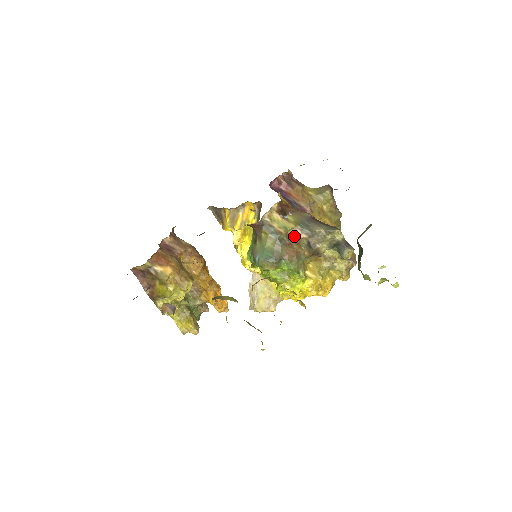
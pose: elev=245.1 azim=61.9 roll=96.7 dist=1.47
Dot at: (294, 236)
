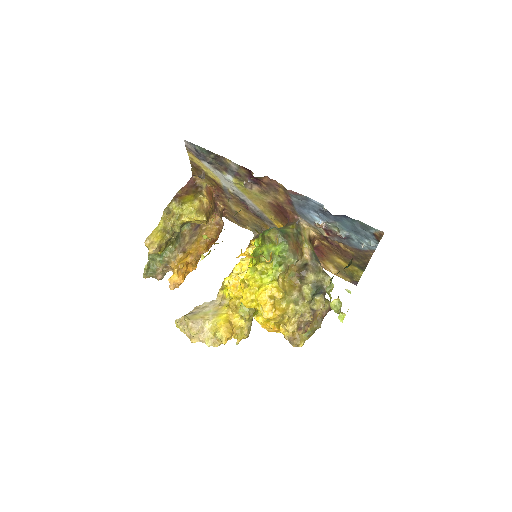
Dot at: (304, 250)
